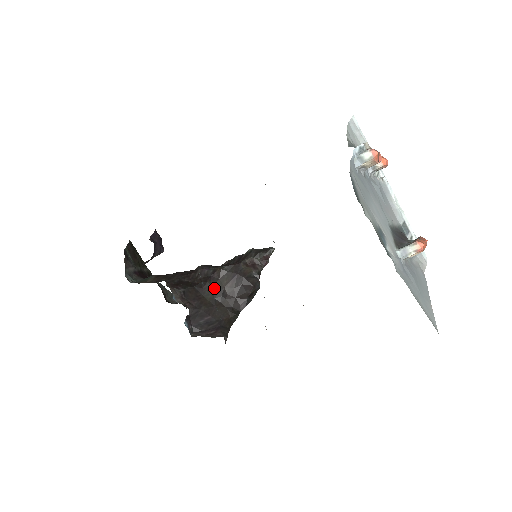
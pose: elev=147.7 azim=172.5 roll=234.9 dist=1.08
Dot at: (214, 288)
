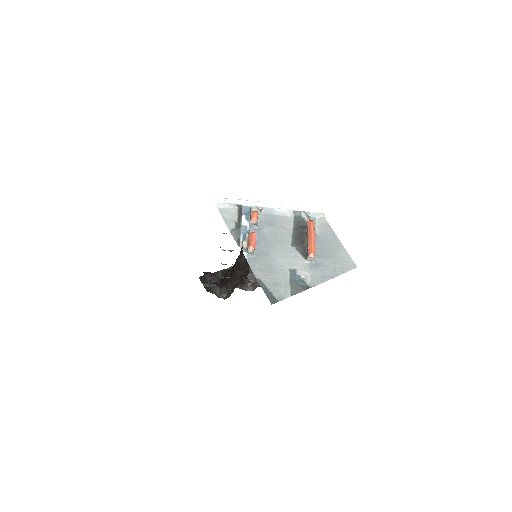
Dot at: occluded
